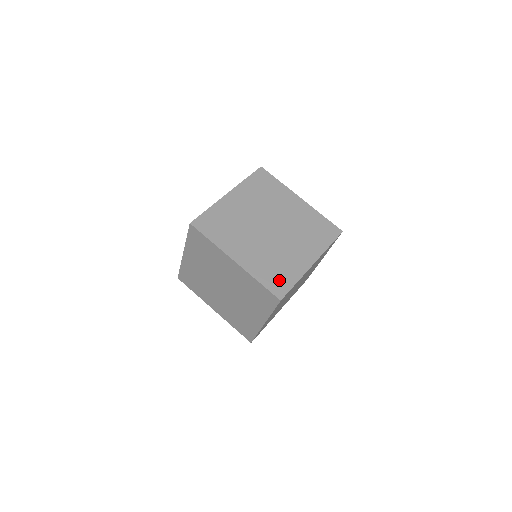
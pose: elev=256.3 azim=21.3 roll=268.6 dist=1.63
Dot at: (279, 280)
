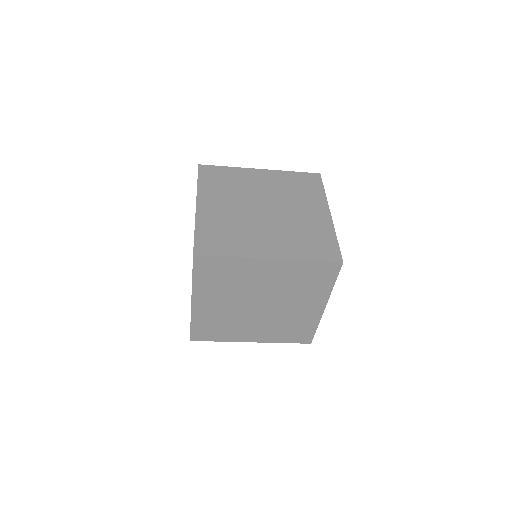
Dot at: (215, 243)
